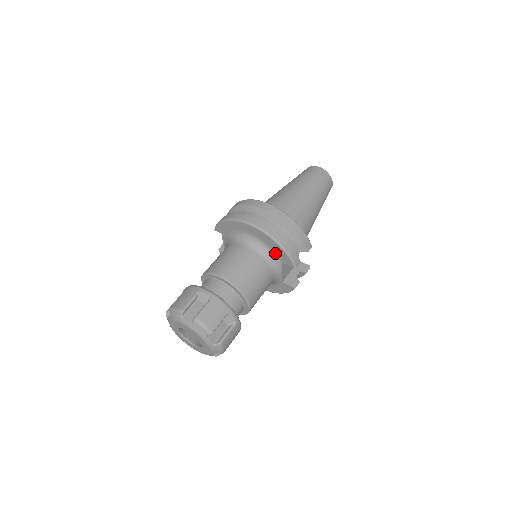
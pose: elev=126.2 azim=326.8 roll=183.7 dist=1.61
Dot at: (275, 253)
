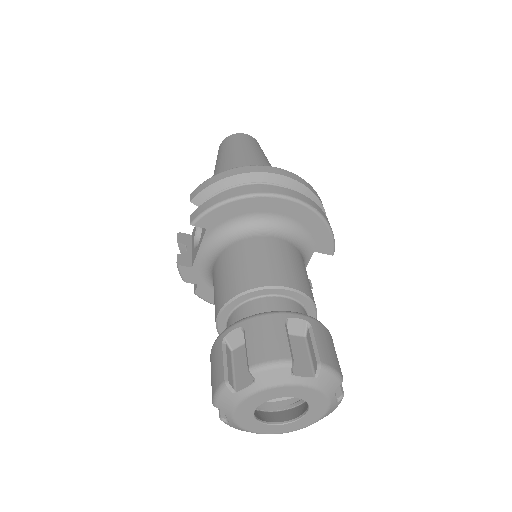
Dot at: (310, 239)
